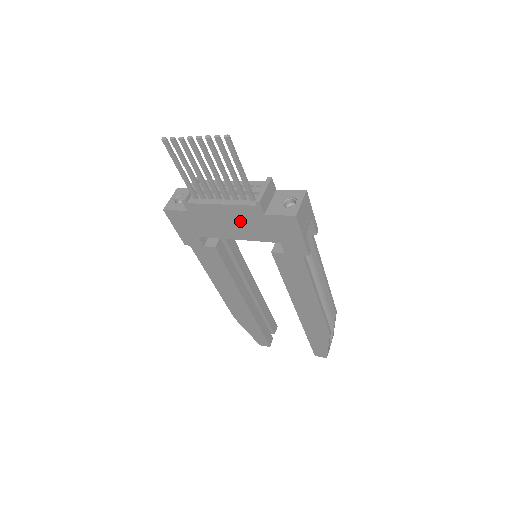
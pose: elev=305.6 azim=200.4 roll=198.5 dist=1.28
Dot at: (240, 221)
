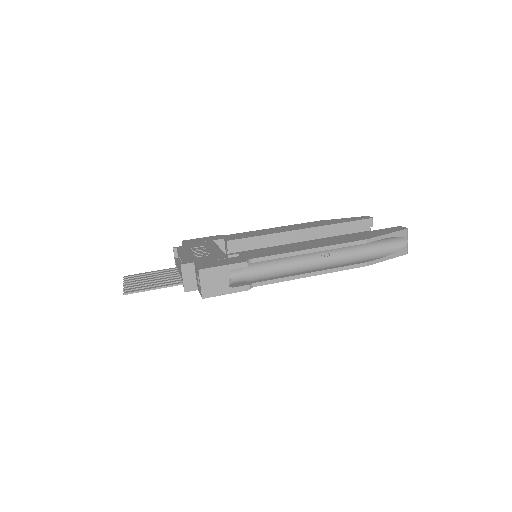
Dot at: occluded
